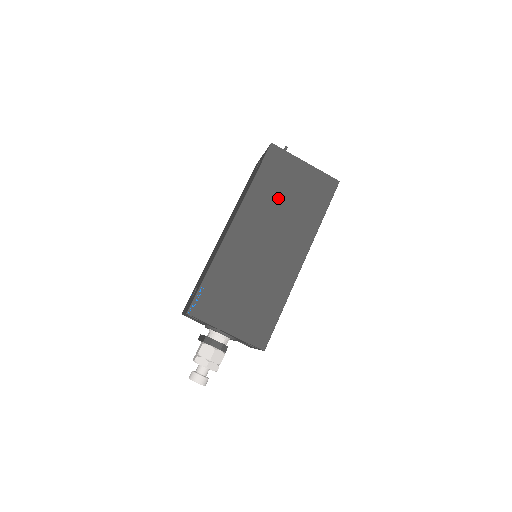
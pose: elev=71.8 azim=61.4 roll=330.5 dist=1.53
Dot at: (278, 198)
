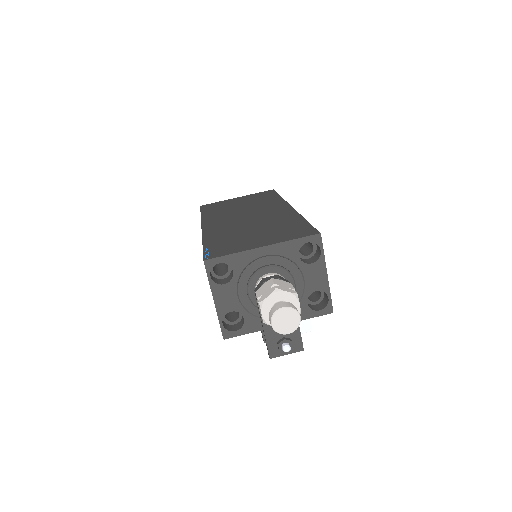
Dot at: (231, 209)
